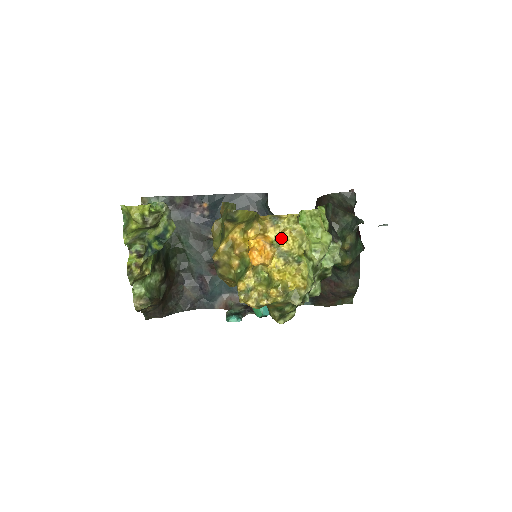
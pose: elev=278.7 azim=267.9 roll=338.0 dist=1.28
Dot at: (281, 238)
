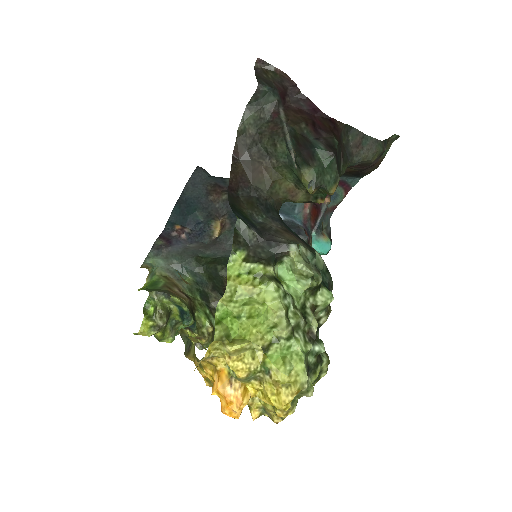
Dot at: (230, 367)
